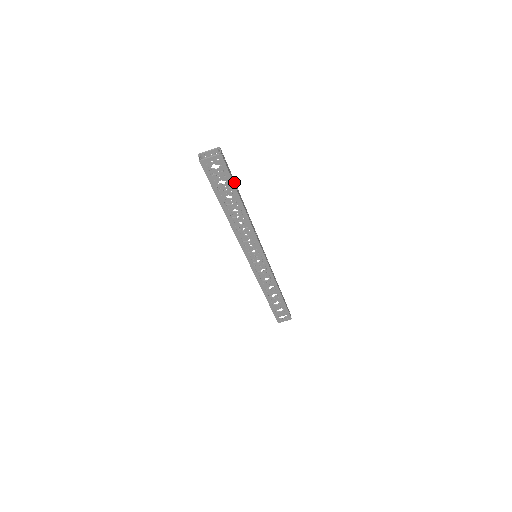
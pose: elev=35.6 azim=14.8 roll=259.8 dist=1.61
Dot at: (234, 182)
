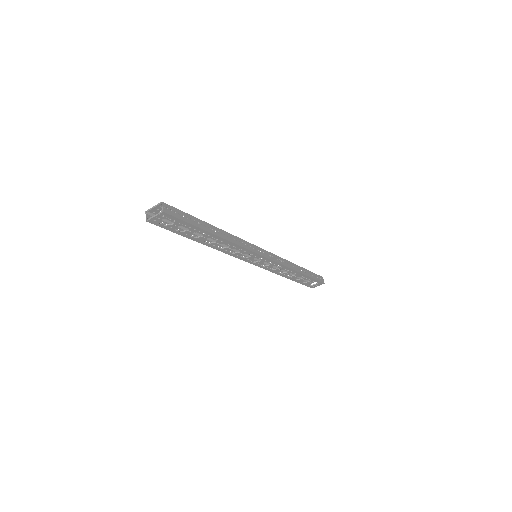
Dot at: (194, 220)
